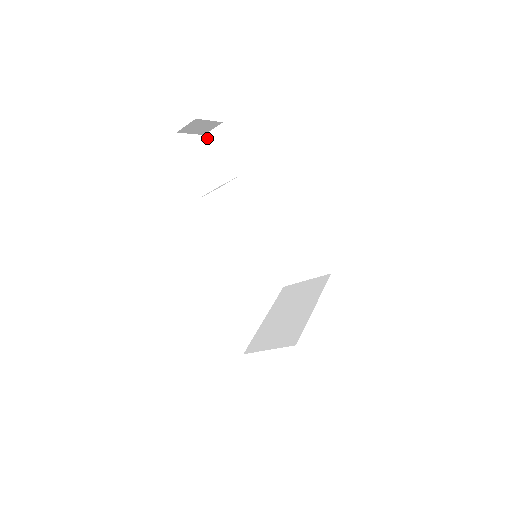
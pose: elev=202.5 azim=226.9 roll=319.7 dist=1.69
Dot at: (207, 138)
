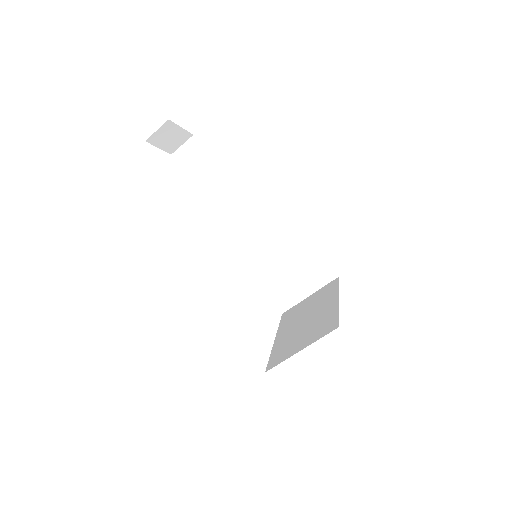
Dot at: (176, 156)
